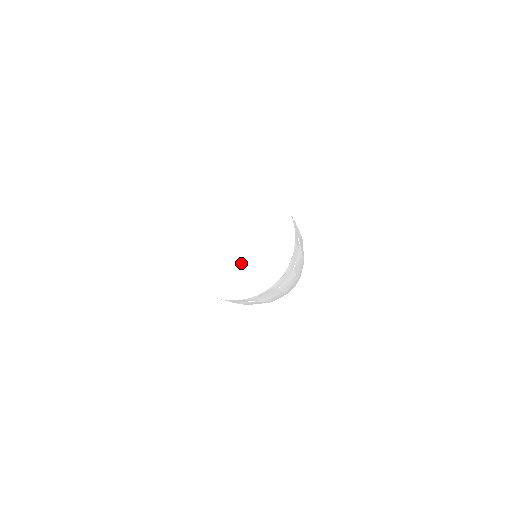
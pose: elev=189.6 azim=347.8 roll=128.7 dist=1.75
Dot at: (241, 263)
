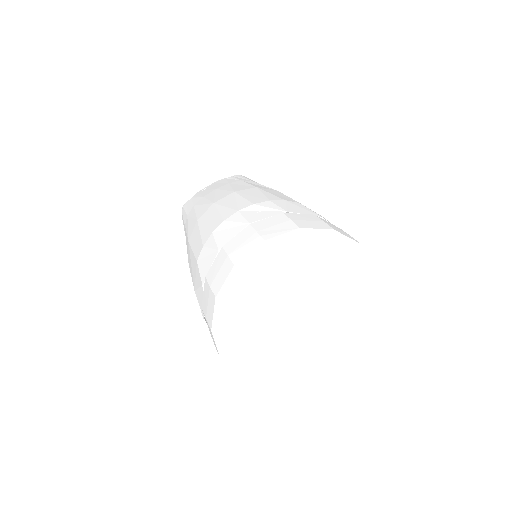
Dot at: (300, 344)
